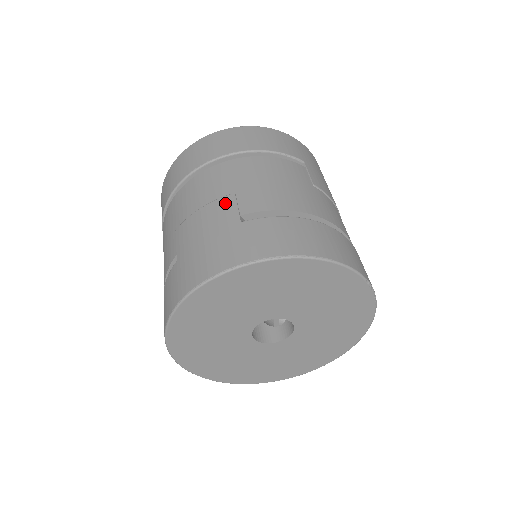
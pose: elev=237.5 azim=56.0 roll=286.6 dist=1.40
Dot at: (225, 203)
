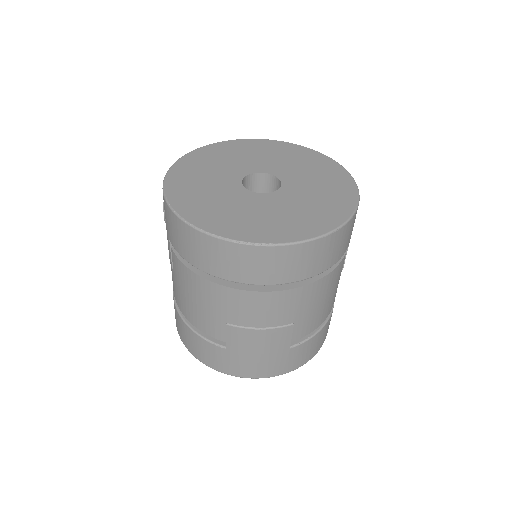
Dot at: (284, 333)
